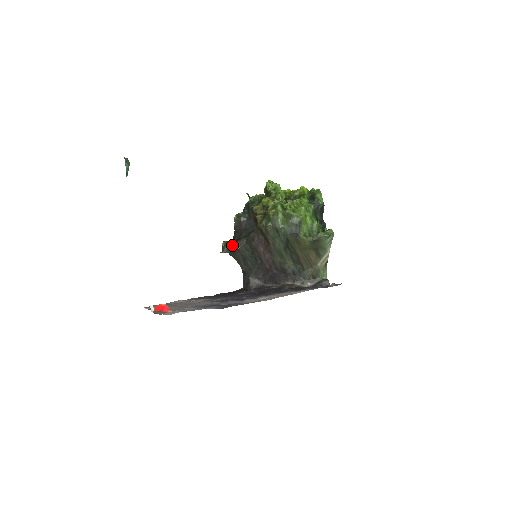
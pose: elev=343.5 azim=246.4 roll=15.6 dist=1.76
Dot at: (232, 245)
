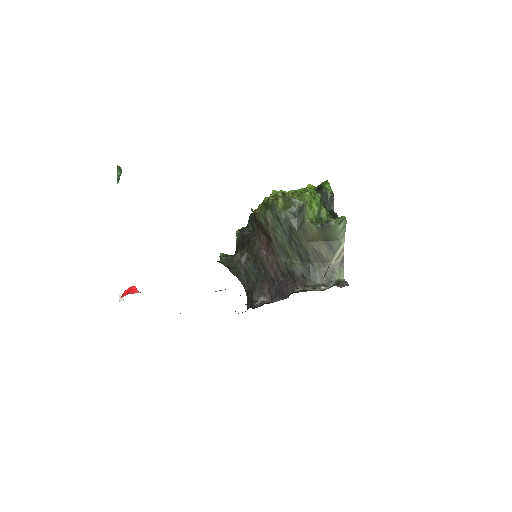
Dot at: (231, 256)
